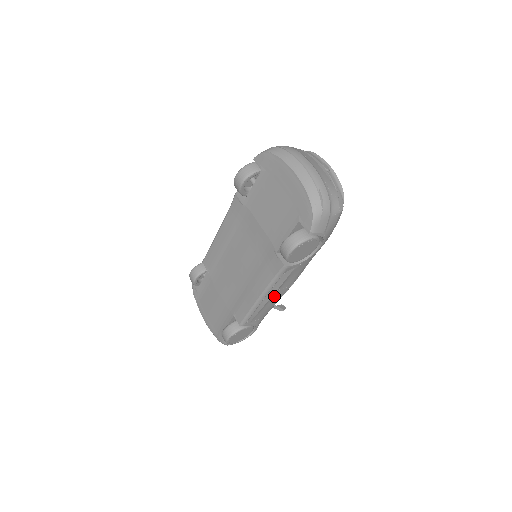
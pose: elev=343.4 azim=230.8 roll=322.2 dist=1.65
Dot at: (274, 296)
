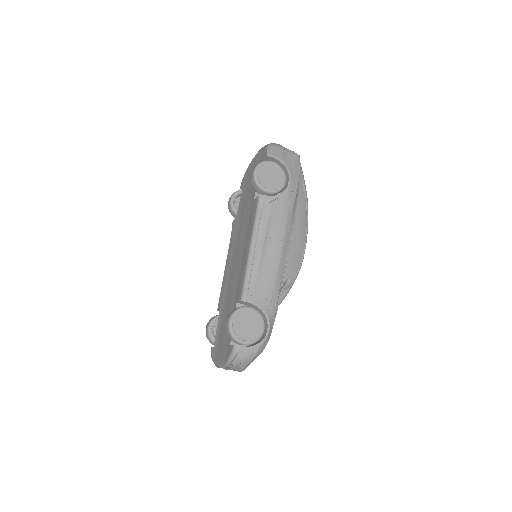
Dot at: (267, 251)
